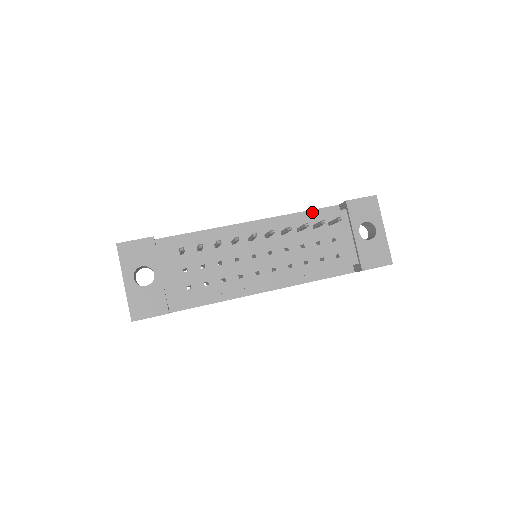
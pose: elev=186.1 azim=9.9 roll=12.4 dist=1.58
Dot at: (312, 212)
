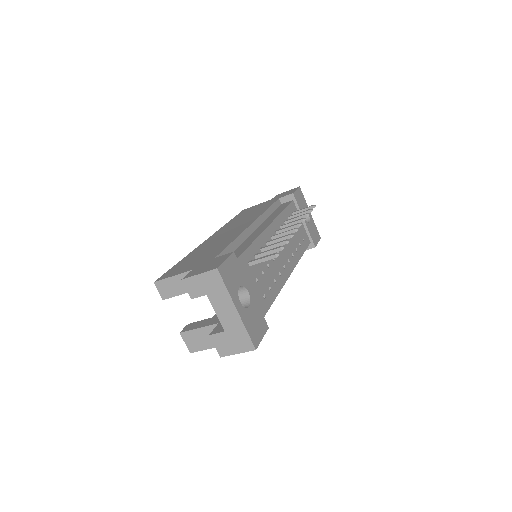
Dot at: (272, 207)
